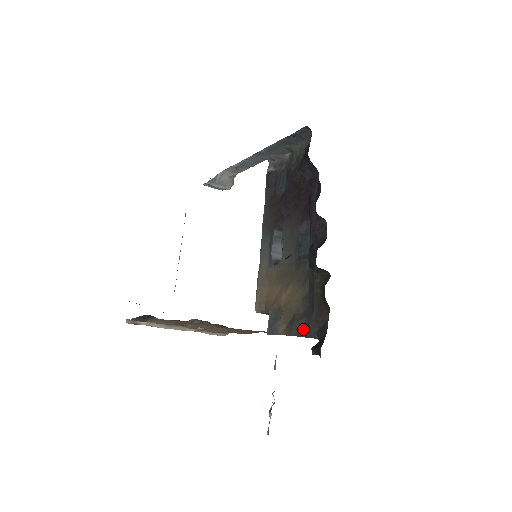
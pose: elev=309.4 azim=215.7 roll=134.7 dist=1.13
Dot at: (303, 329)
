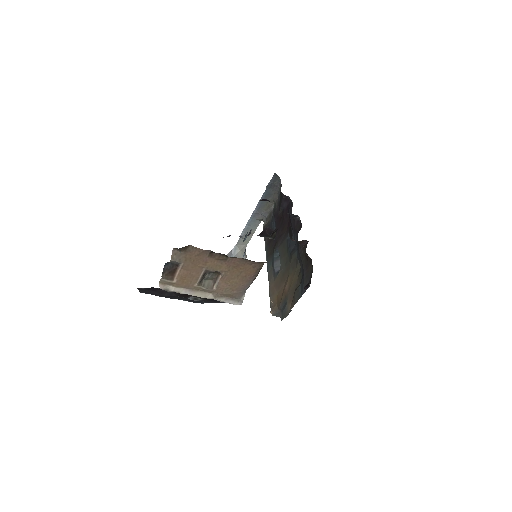
Dot at: (301, 291)
